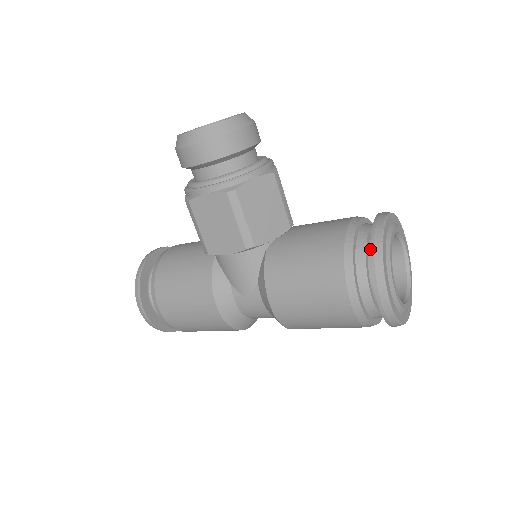
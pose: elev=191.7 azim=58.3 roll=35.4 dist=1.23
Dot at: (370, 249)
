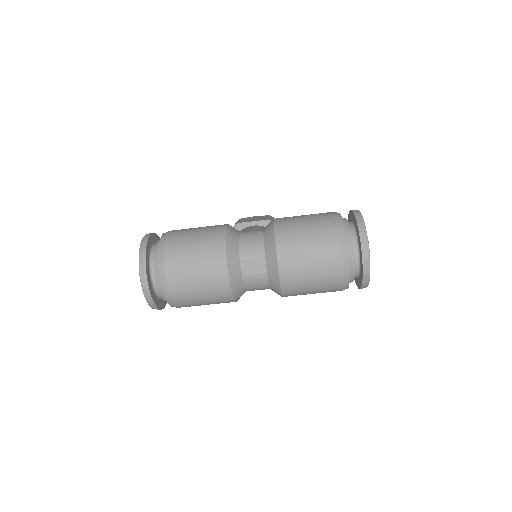
Dot at: (348, 218)
